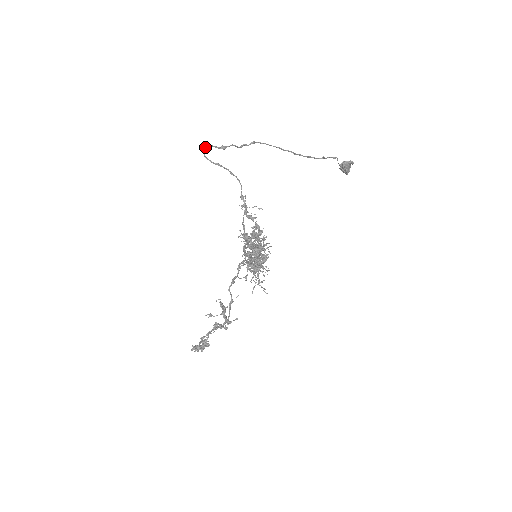
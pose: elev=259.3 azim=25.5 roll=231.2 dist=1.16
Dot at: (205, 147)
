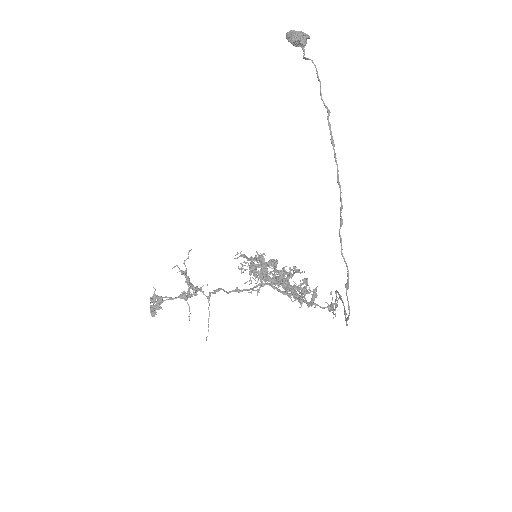
Dot at: occluded
